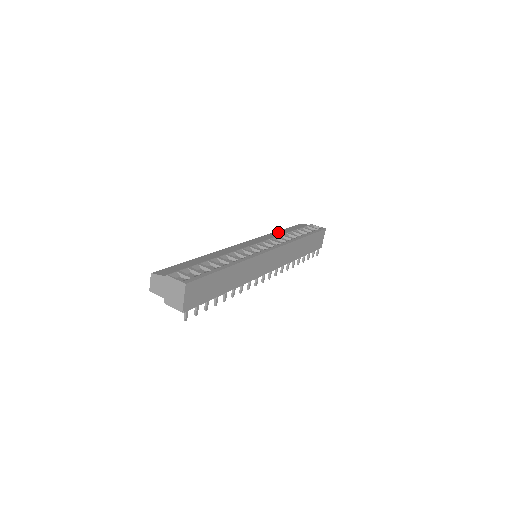
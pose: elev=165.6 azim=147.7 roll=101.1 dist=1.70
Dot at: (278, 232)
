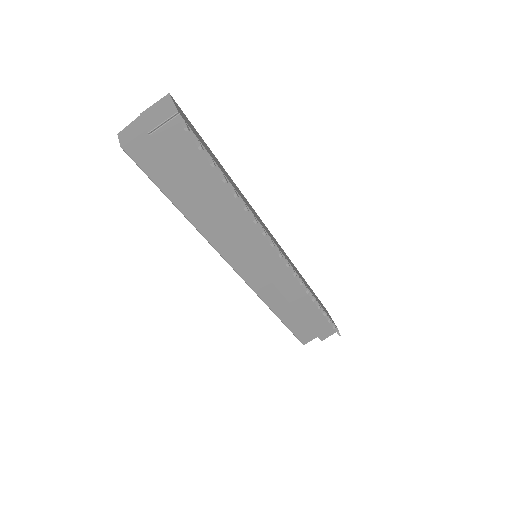
Dot at: occluded
